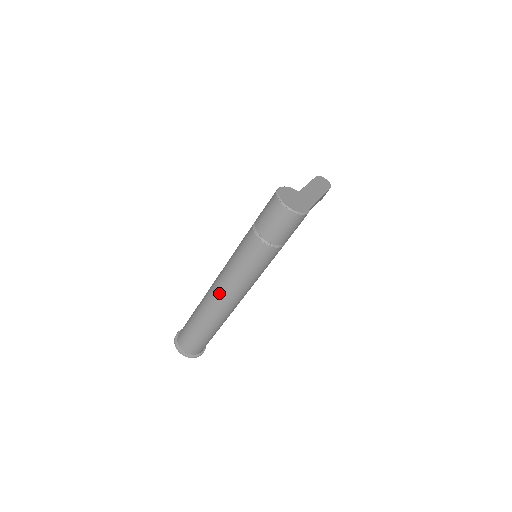
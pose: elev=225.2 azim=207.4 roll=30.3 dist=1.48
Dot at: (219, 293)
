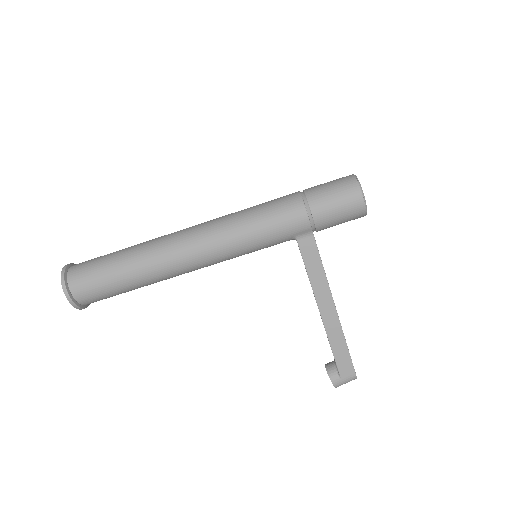
Dot at: (198, 224)
